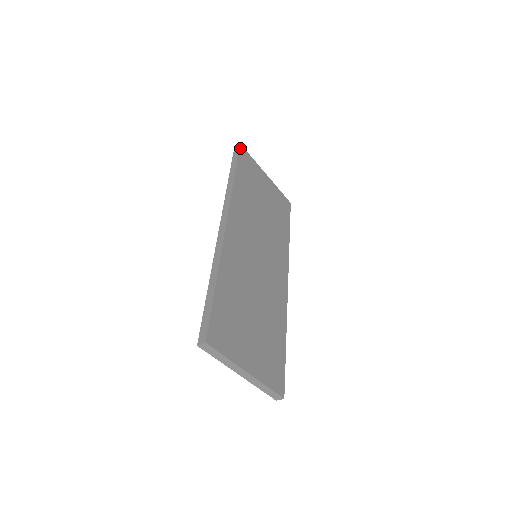
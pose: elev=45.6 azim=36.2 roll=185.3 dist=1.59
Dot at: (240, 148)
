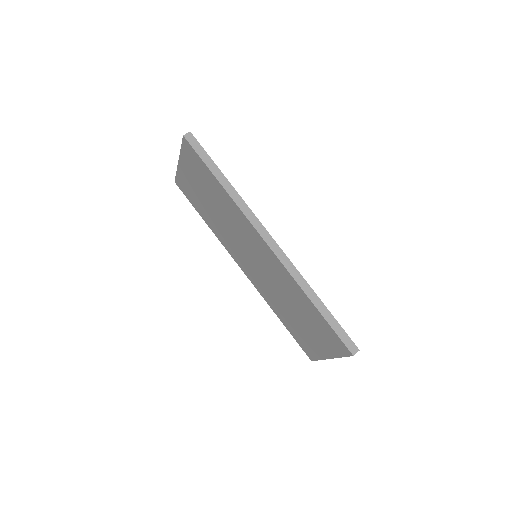
Dot at: (195, 138)
